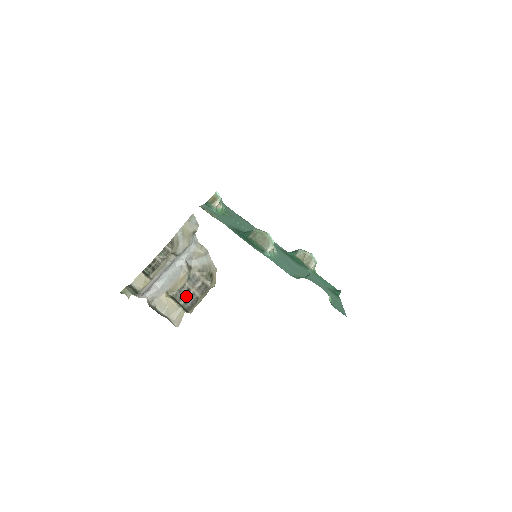
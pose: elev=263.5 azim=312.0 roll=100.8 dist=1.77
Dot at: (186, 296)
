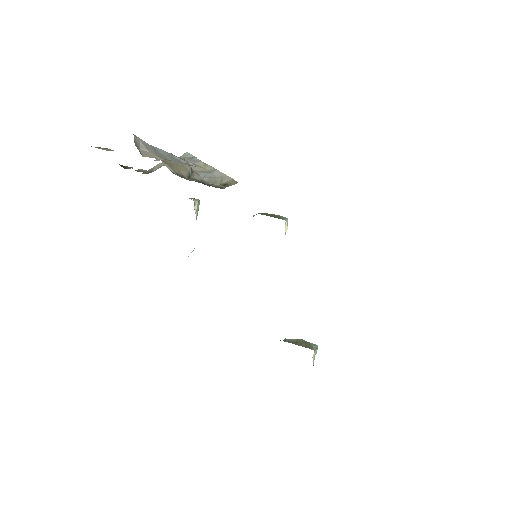
Dot at: occluded
